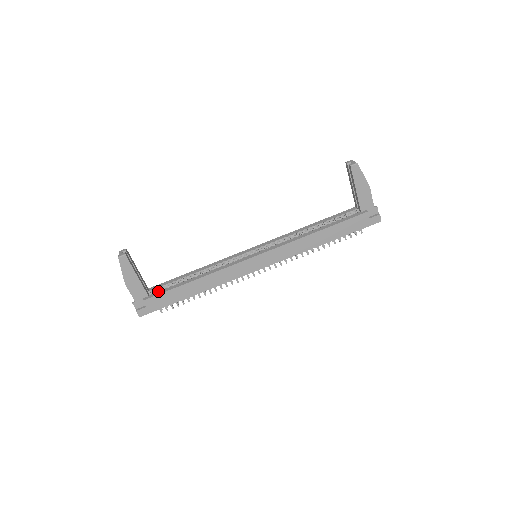
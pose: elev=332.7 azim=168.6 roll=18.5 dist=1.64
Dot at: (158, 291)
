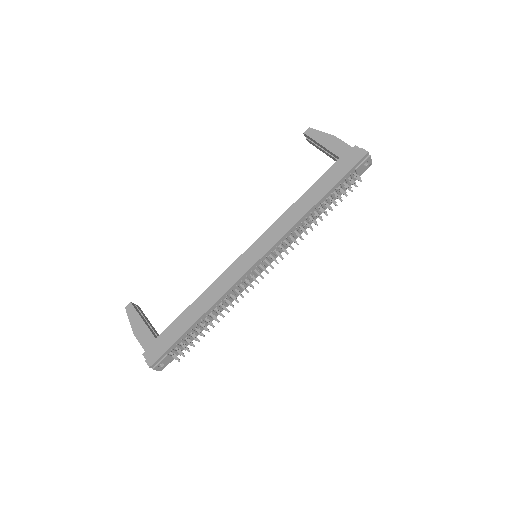
Dot at: occluded
